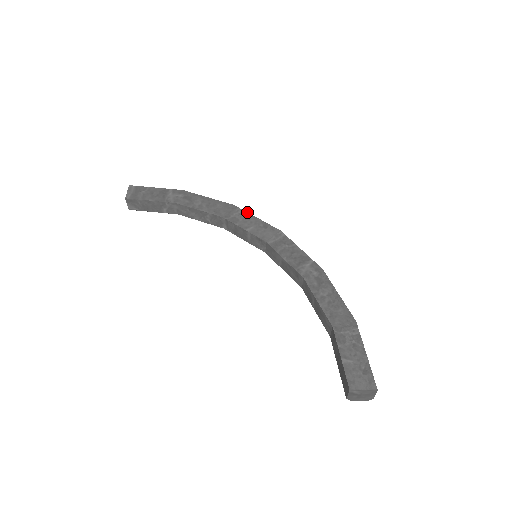
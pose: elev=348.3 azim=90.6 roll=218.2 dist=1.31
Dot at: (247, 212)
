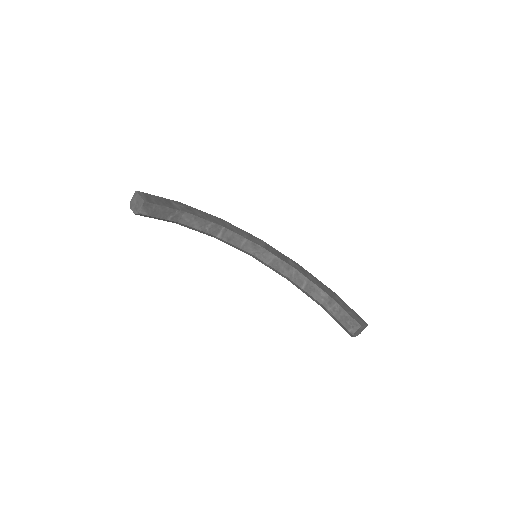
Dot at: (233, 225)
